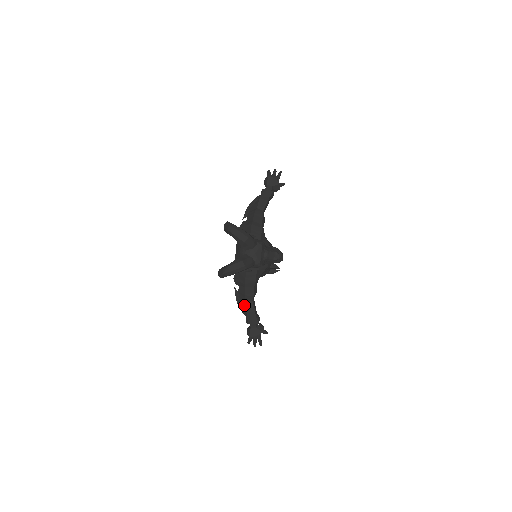
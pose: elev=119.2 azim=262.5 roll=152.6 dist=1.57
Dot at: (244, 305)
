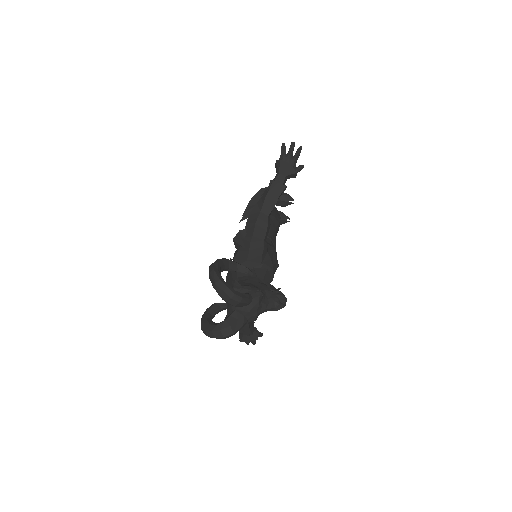
Dot at: occluded
